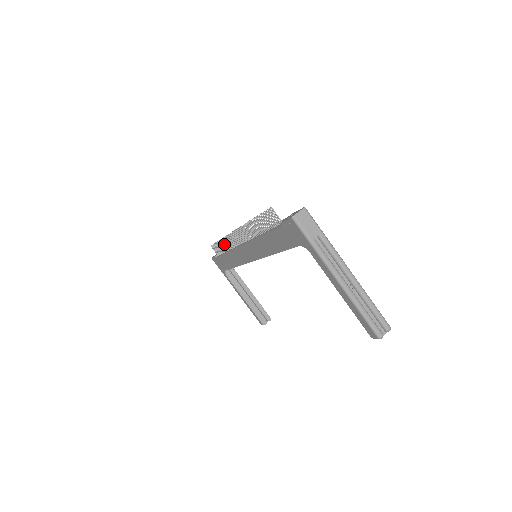
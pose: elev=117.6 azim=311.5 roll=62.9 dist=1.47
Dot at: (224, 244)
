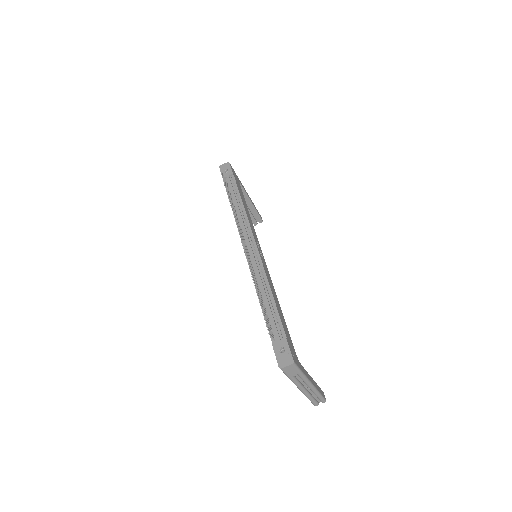
Dot at: (232, 204)
